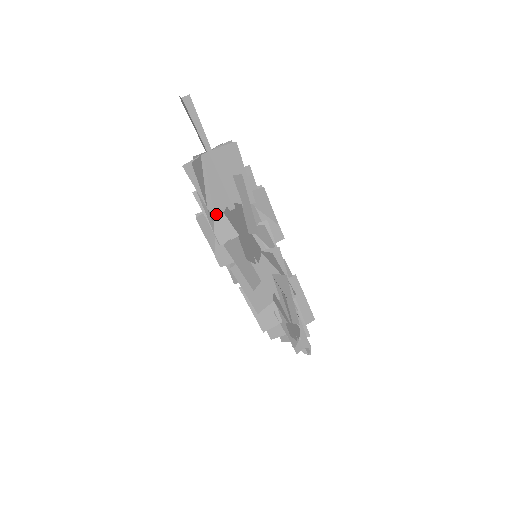
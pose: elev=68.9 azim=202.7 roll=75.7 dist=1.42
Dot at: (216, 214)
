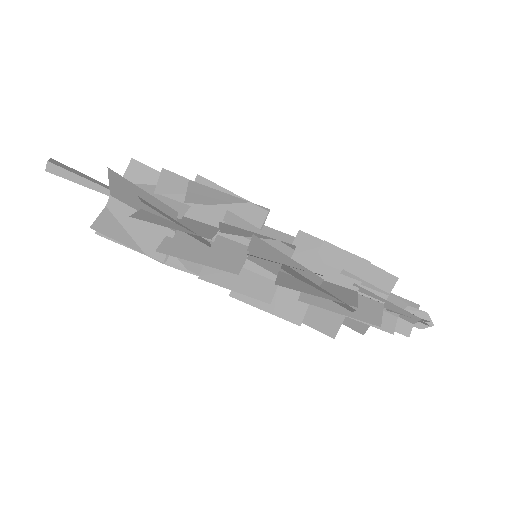
Dot at: (160, 254)
